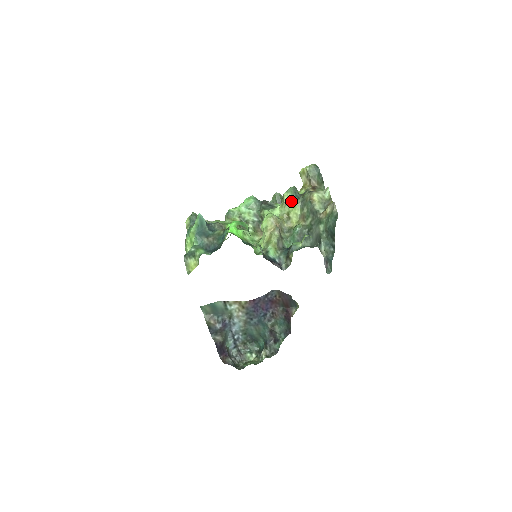
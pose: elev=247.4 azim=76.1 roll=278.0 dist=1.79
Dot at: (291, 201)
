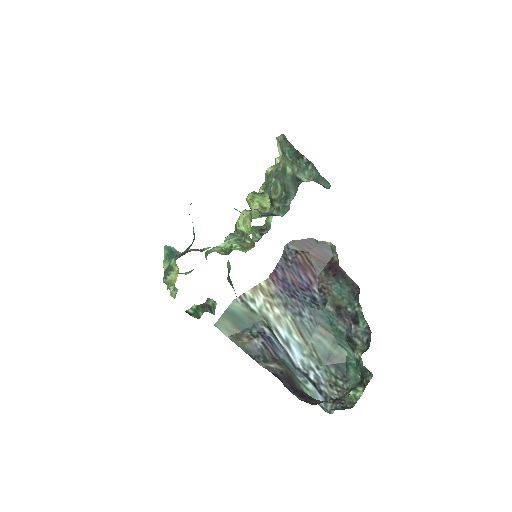
Dot at: (256, 197)
